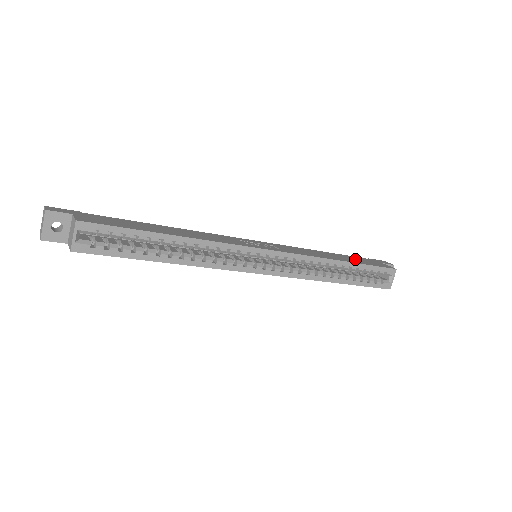
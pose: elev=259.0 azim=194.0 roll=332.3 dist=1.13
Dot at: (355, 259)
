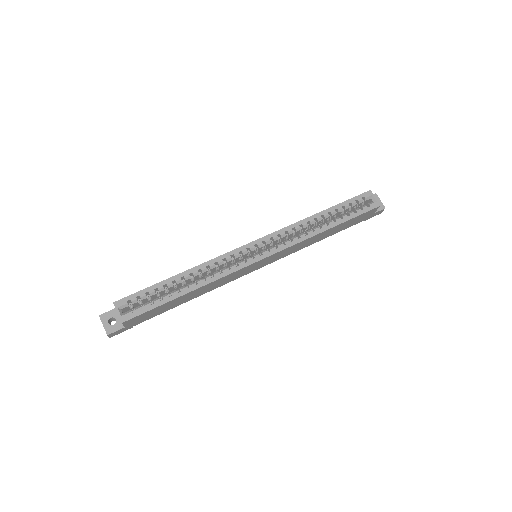
Dot at: occluded
